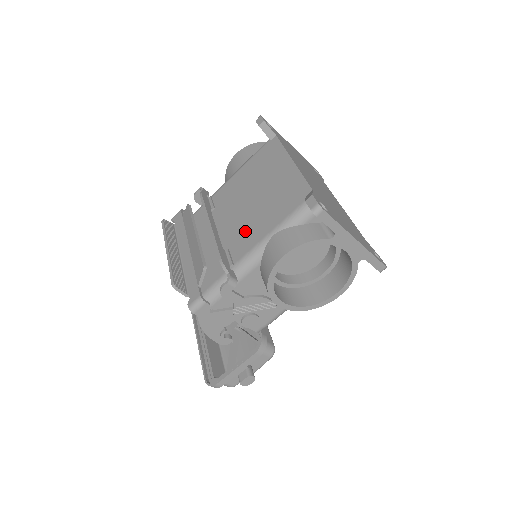
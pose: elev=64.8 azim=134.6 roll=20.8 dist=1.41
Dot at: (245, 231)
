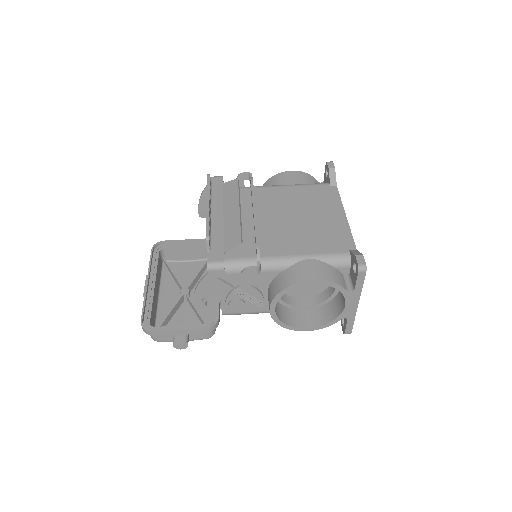
Dot at: (283, 238)
